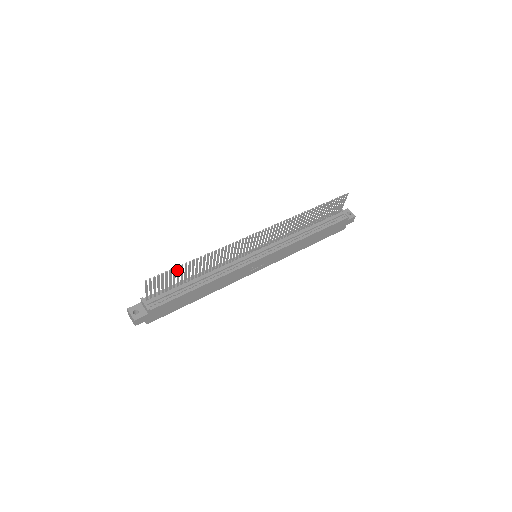
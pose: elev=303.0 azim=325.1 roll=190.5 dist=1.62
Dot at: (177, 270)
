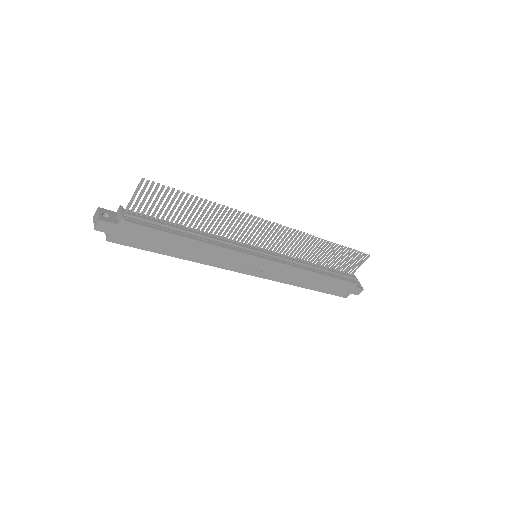
Dot at: (179, 197)
